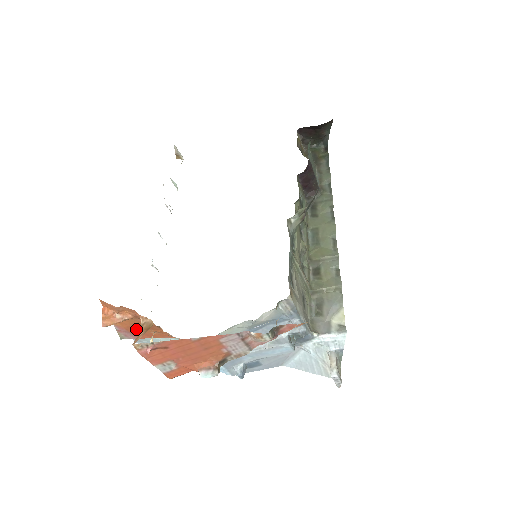
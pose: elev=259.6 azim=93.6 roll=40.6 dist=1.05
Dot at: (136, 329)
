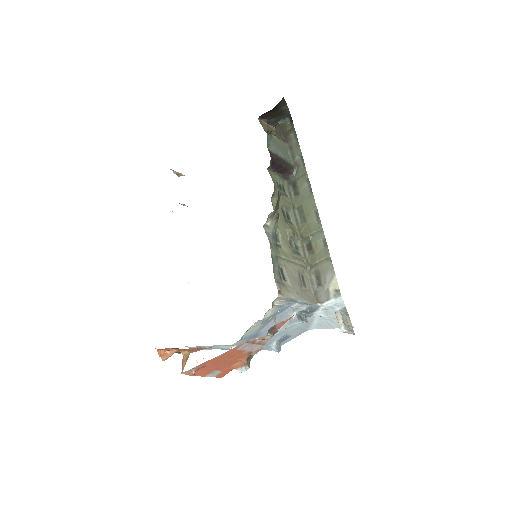
Dot at: occluded
